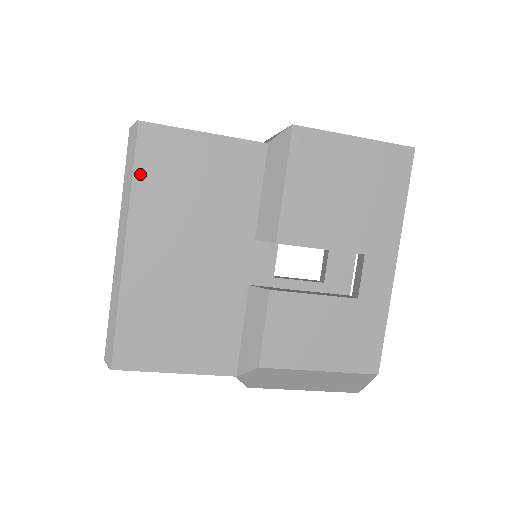
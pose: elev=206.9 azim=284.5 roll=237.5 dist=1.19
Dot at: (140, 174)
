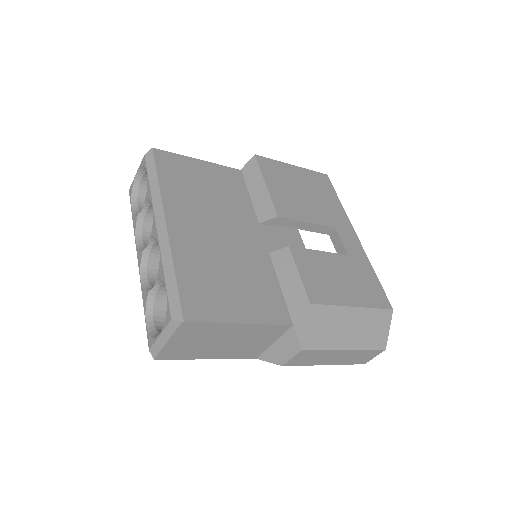
Dot at: (163, 177)
